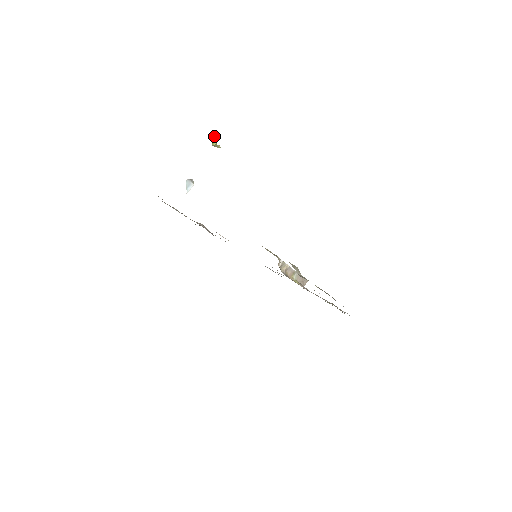
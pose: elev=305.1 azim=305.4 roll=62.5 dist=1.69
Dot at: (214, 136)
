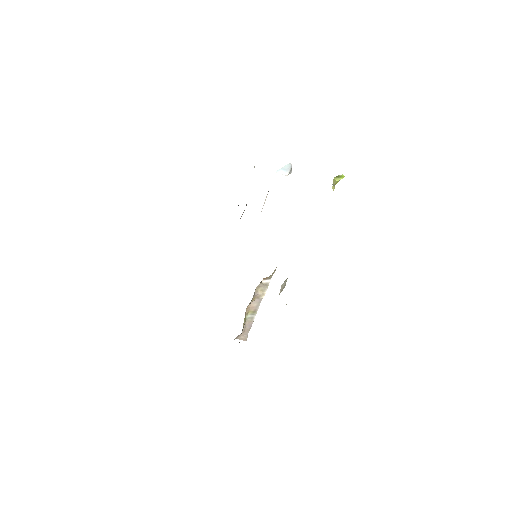
Dot at: (344, 176)
